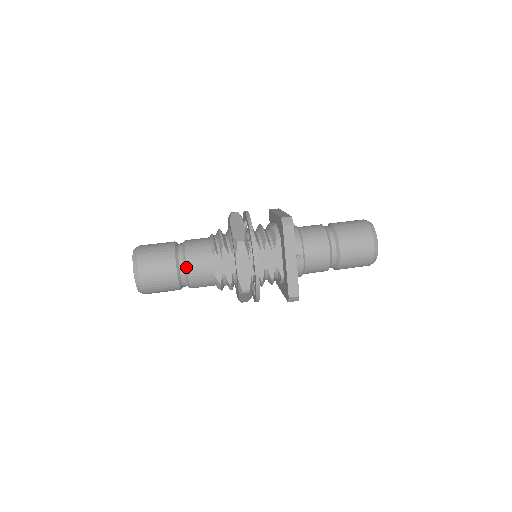
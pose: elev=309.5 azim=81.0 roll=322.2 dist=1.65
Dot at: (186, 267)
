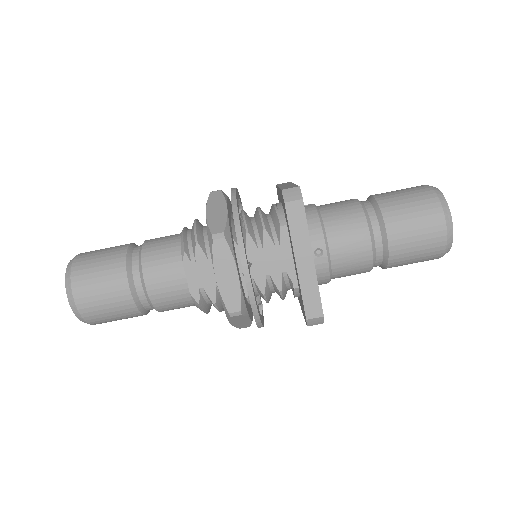
Dot at: (143, 281)
